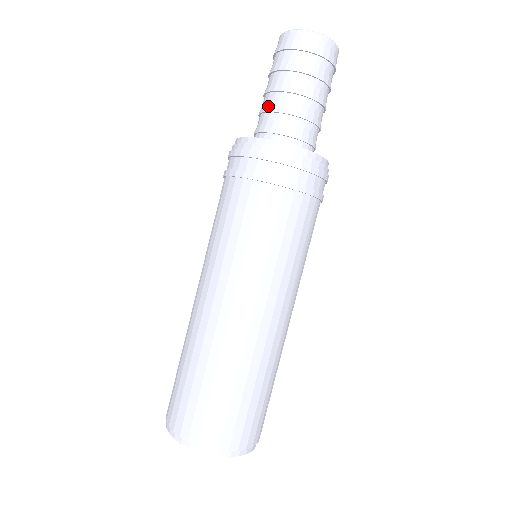
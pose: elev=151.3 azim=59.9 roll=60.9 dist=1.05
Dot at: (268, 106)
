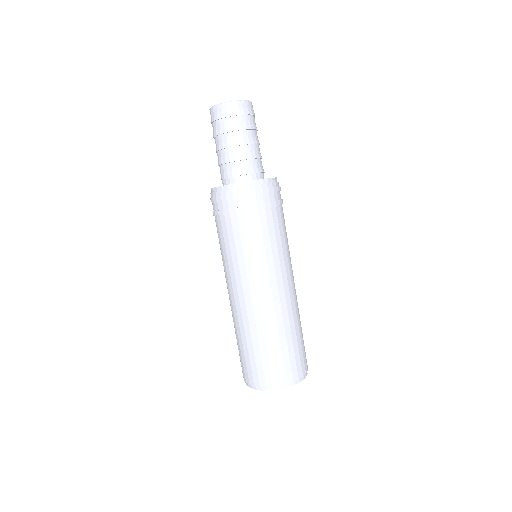
Dot at: (223, 160)
